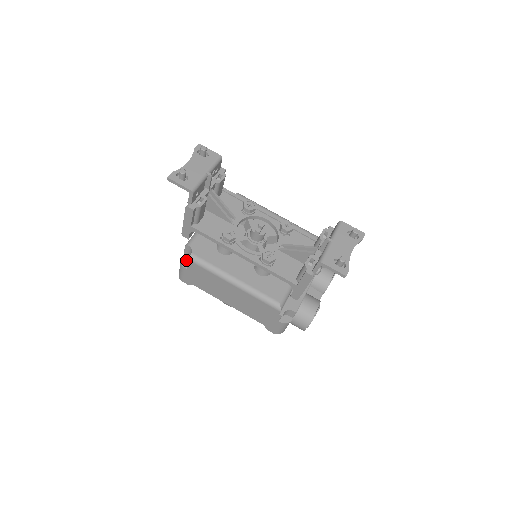
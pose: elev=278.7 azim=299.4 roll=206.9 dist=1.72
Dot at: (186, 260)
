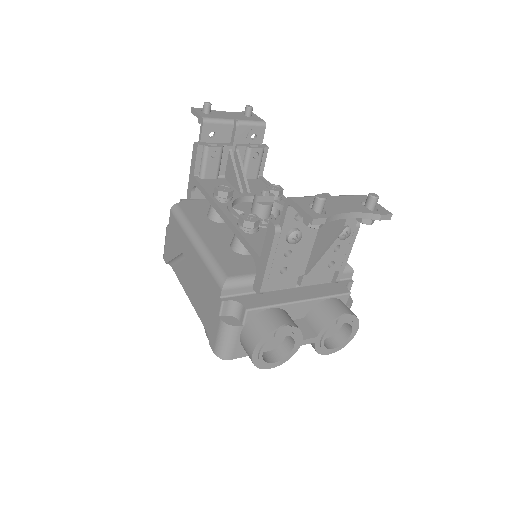
Dot at: occluded
